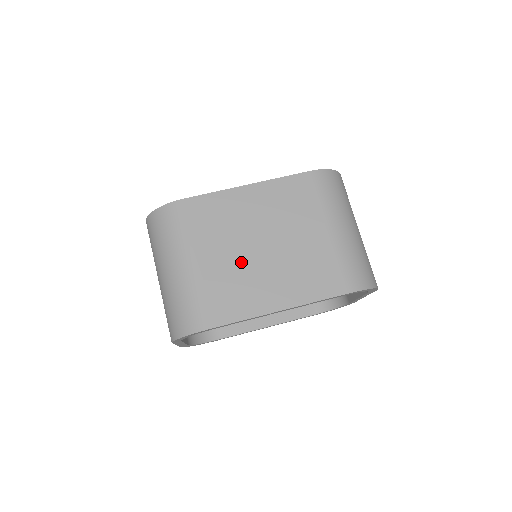
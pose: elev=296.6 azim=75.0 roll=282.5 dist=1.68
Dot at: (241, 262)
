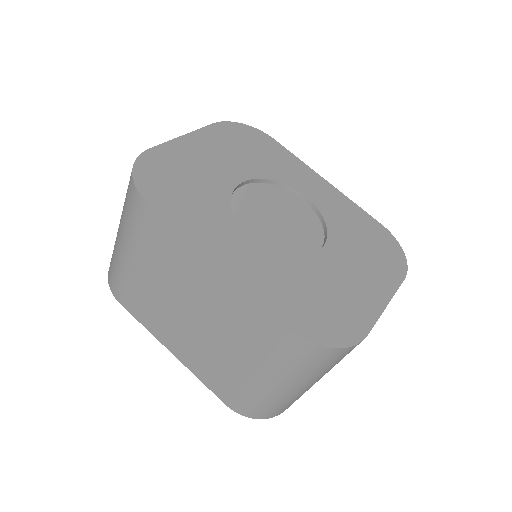
Dot at: (164, 300)
